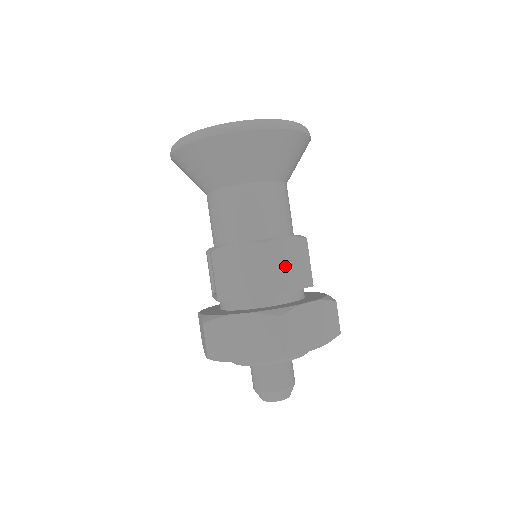
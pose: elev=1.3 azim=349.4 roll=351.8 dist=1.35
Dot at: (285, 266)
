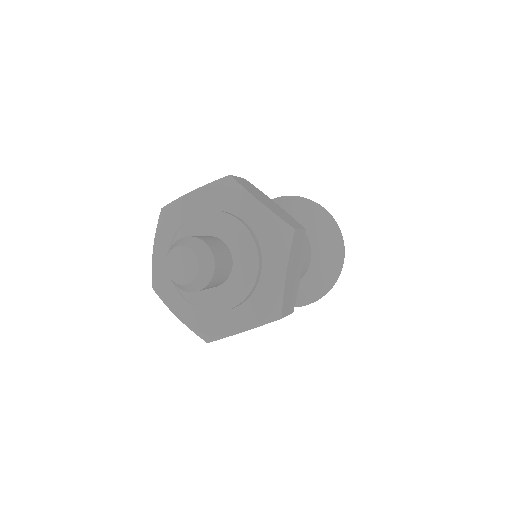
Dot at: occluded
